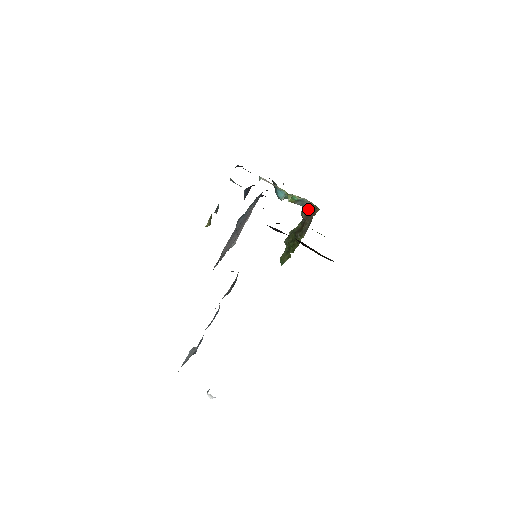
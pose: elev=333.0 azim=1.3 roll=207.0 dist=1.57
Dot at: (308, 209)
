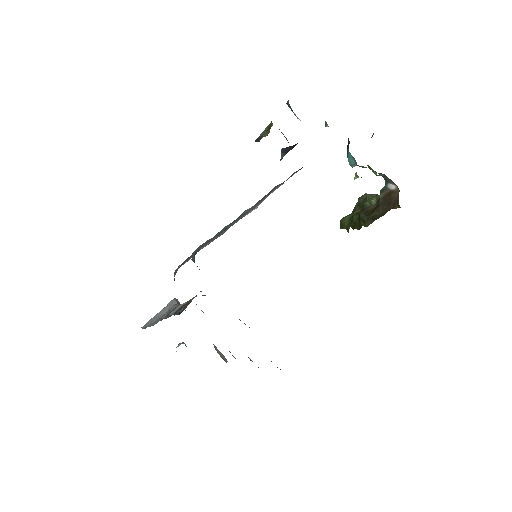
Dot at: (390, 193)
